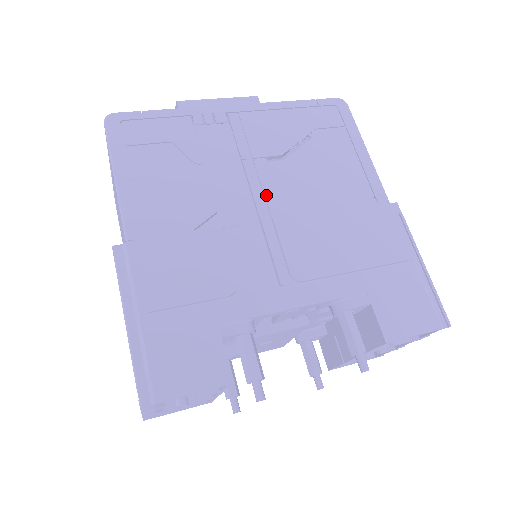
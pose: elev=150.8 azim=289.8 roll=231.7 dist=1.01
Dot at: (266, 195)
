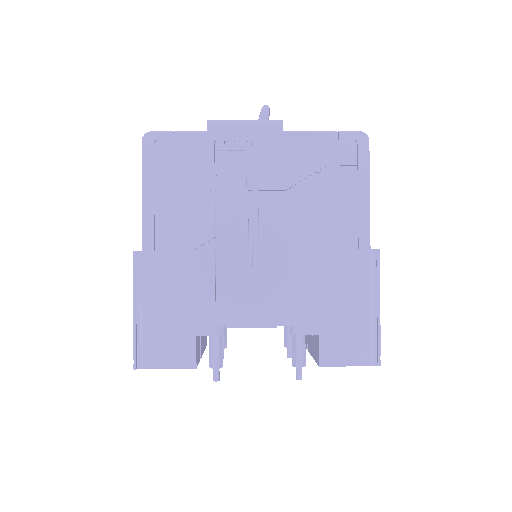
Dot at: (260, 228)
